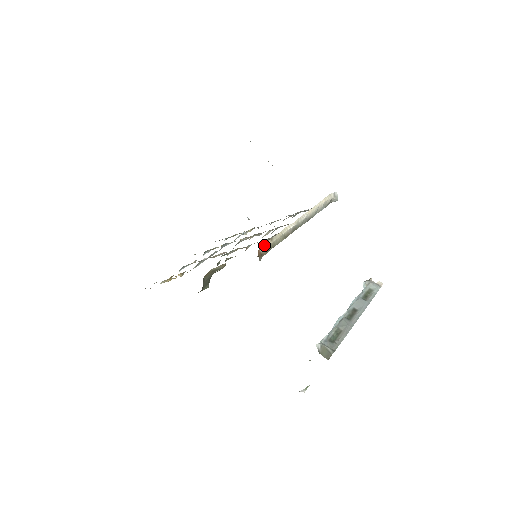
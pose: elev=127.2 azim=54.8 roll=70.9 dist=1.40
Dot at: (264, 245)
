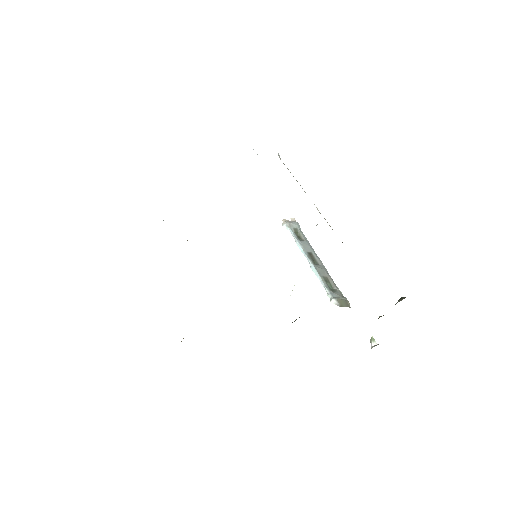
Dot at: occluded
